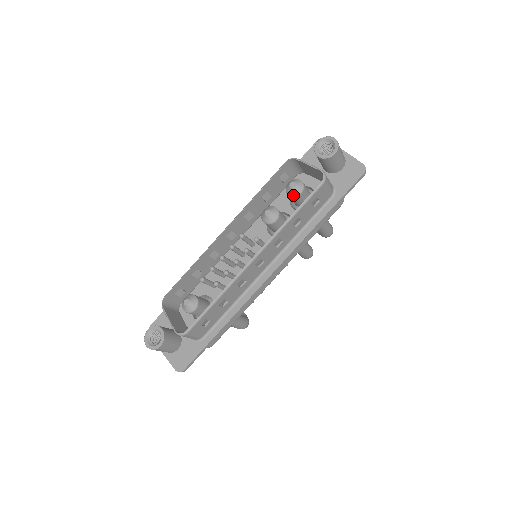
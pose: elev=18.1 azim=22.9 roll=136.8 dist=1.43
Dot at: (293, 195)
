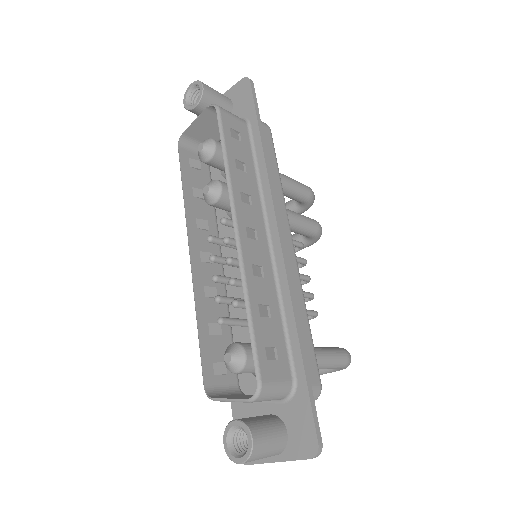
Dot at: (211, 154)
